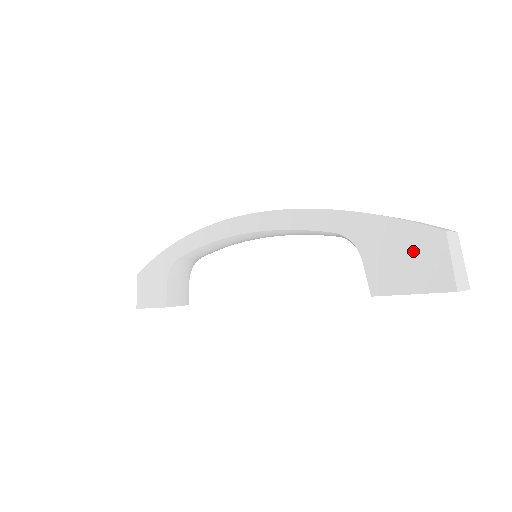
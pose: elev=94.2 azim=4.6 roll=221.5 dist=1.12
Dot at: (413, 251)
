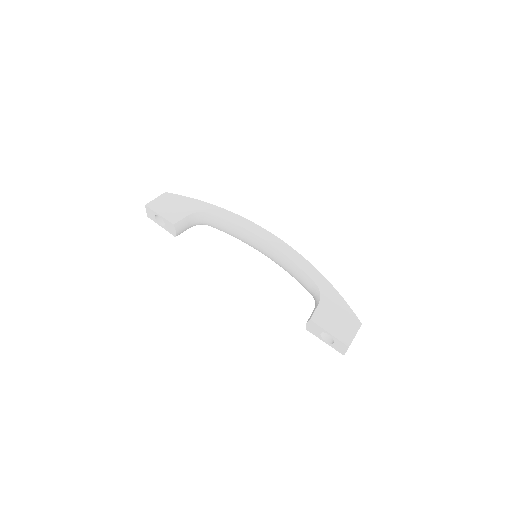
Dot at: (344, 319)
